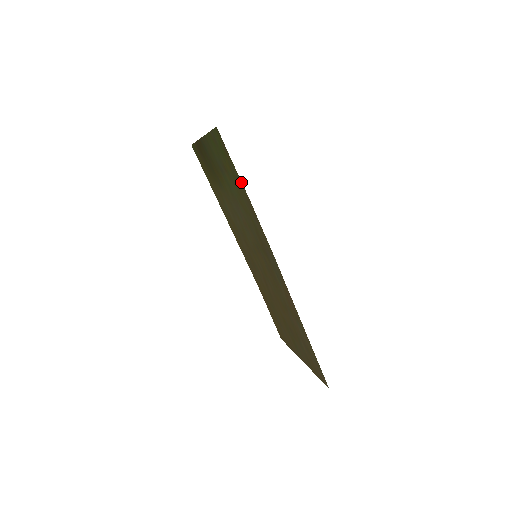
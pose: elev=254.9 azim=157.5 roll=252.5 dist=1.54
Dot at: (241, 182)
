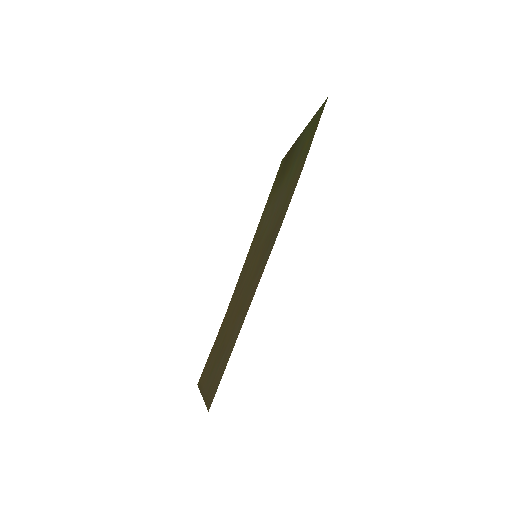
Dot at: (309, 148)
